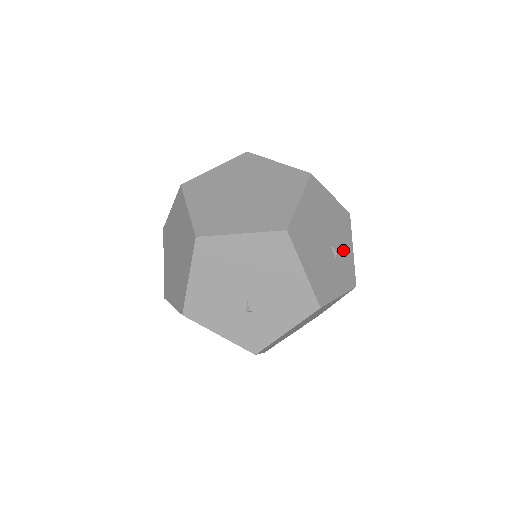
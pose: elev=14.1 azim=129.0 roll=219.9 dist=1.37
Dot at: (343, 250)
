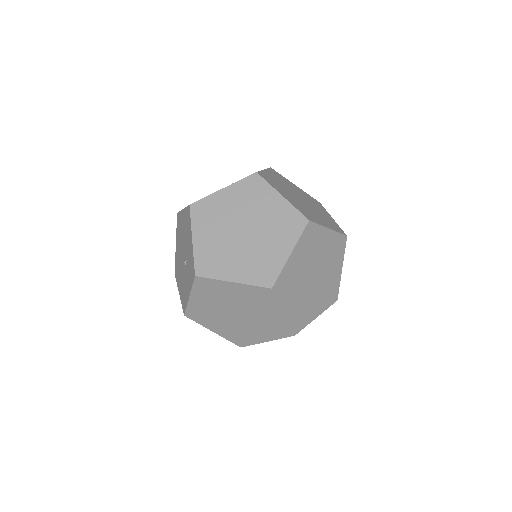
Dot at: occluded
